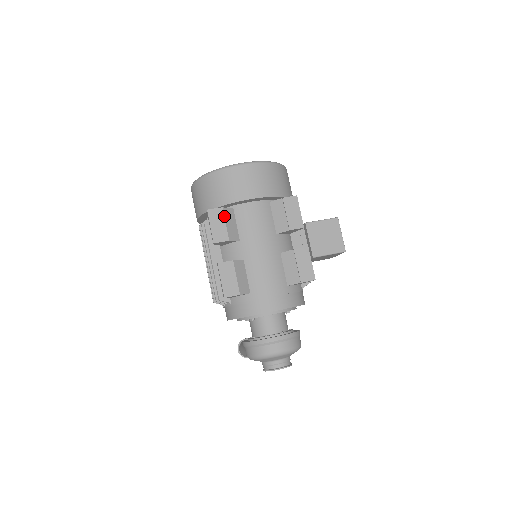
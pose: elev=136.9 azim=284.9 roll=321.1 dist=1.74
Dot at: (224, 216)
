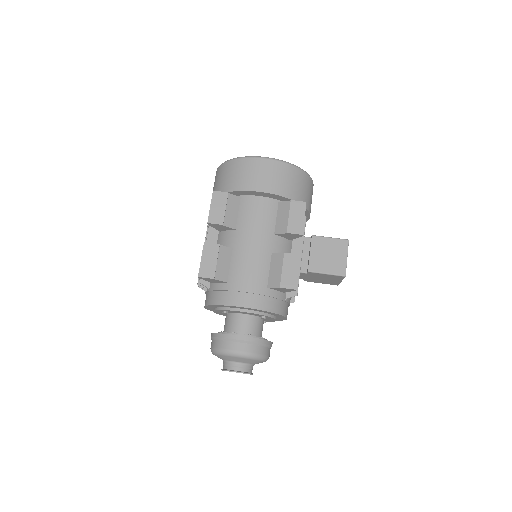
Dot at: (227, 201)
